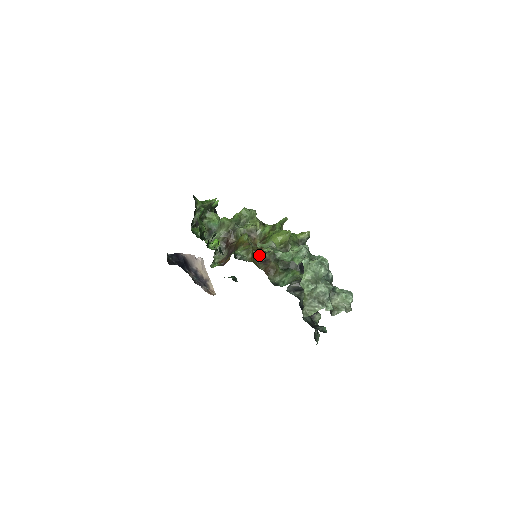
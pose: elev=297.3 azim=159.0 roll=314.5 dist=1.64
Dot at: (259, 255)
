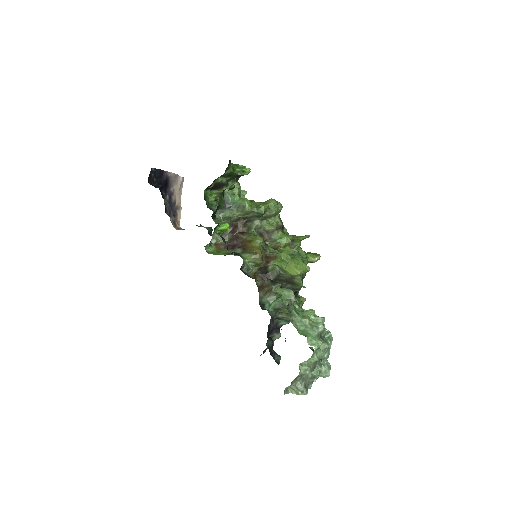
Dot at: (263, 267)
